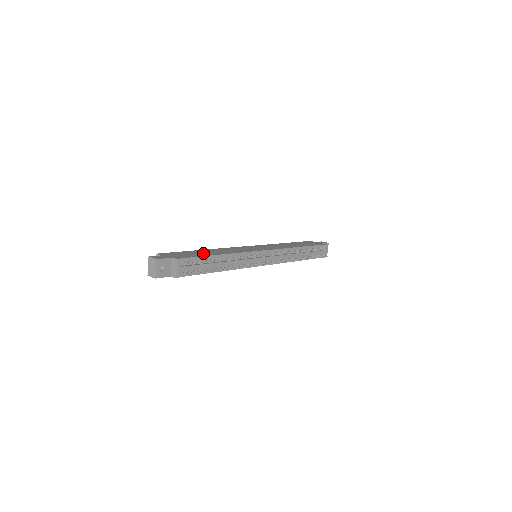
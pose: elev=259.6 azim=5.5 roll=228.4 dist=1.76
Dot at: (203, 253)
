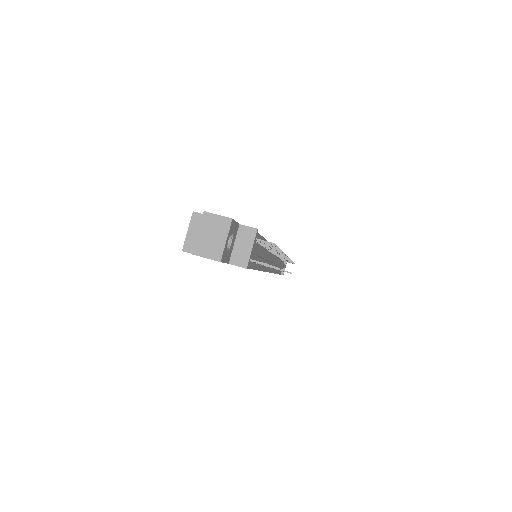
Dot at: occluded
